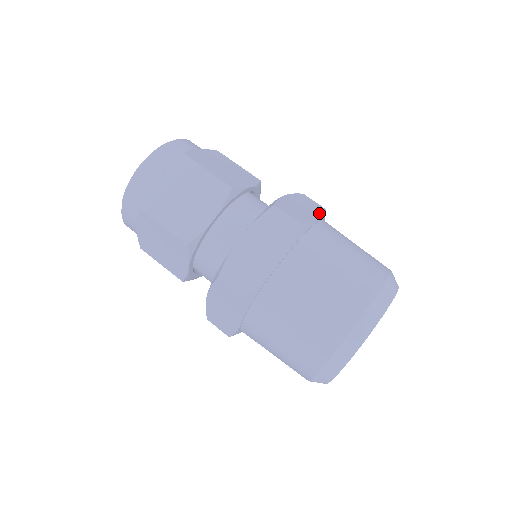
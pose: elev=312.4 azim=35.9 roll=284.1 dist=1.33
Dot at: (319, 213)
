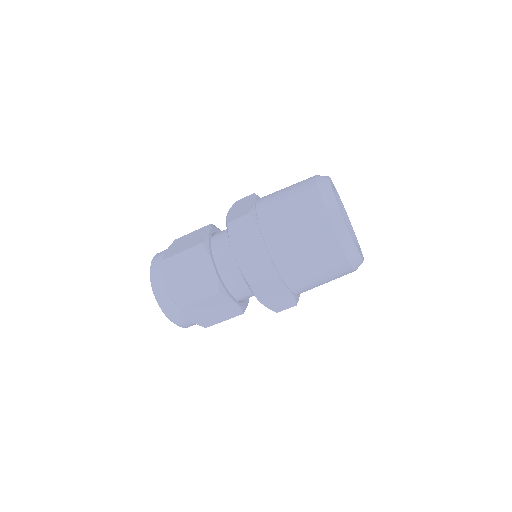
Dot at: occluded
